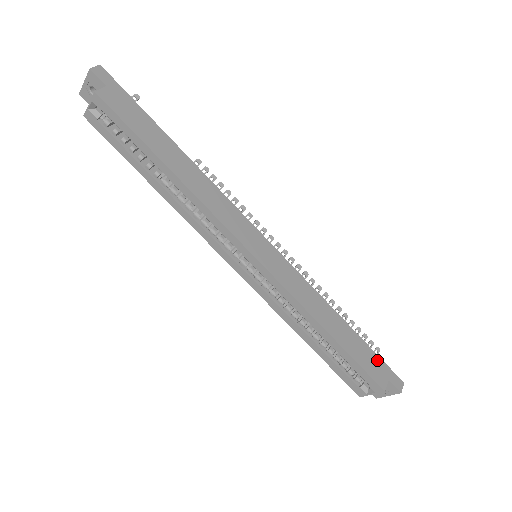
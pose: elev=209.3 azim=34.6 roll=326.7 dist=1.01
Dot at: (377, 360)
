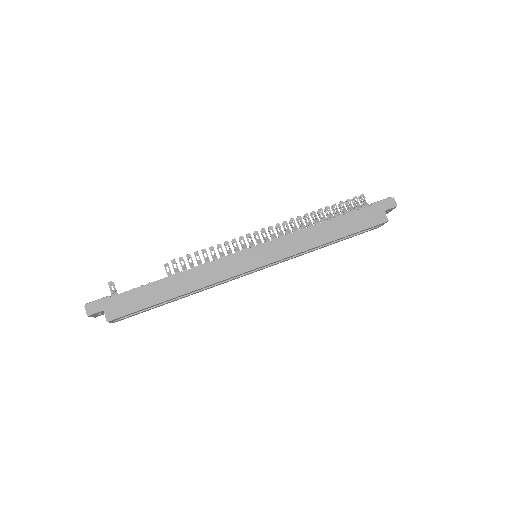
Dot at: (368, 211)
